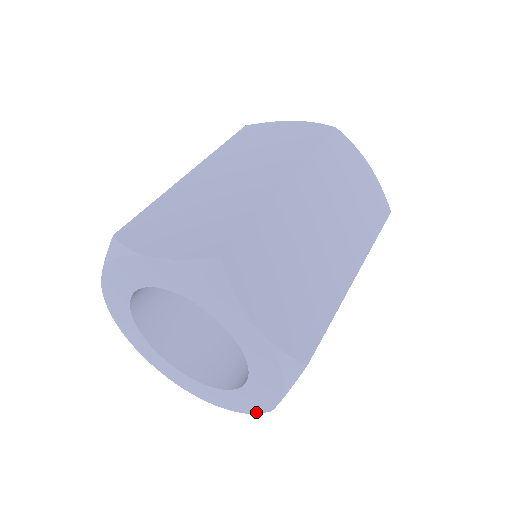
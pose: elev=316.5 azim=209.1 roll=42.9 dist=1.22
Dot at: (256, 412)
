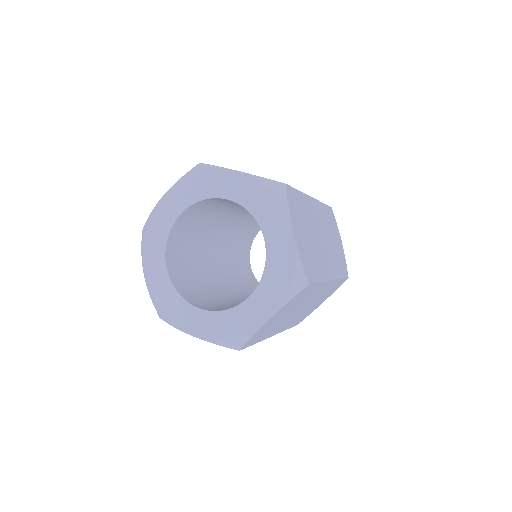
Dot at: (238, 336)
